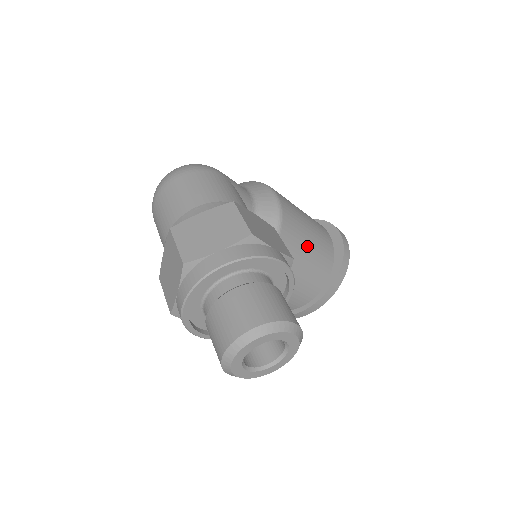
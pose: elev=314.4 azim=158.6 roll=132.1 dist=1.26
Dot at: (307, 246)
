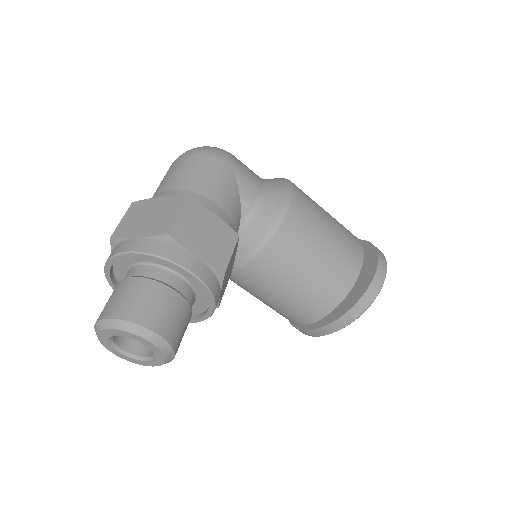
Dot at: (307, 267)
